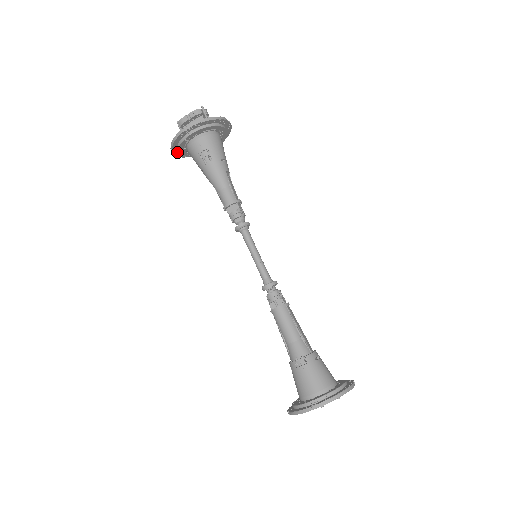
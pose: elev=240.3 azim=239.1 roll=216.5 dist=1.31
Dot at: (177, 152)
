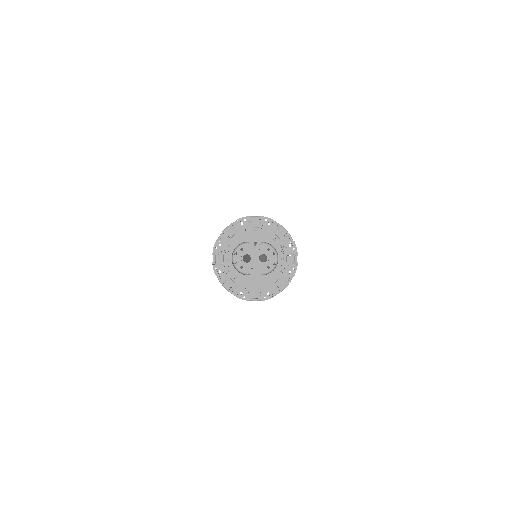
Dot at: occluded
